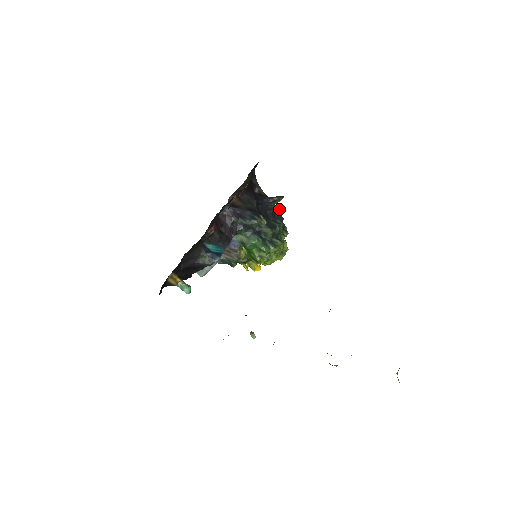
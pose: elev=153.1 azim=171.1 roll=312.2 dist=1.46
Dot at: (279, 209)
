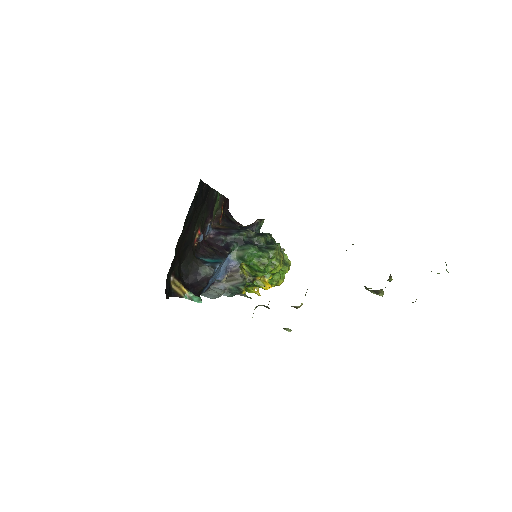
Dot at: occluded
